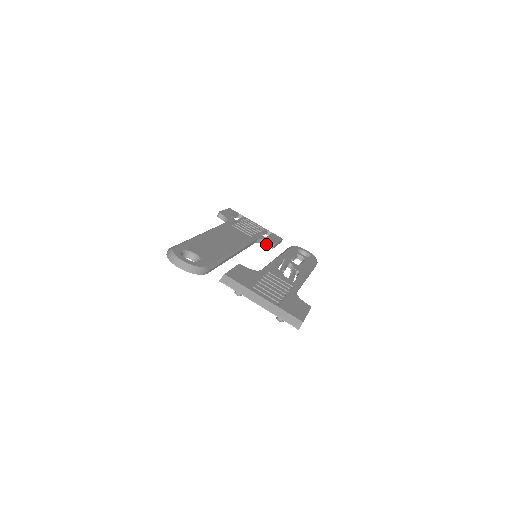
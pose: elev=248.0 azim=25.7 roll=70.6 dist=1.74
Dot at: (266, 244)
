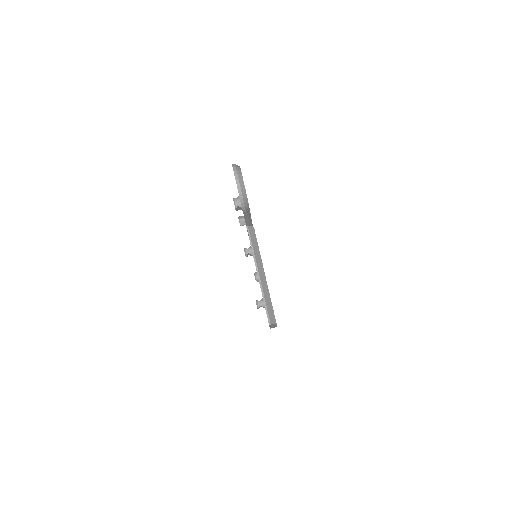
Dot at: occluded
